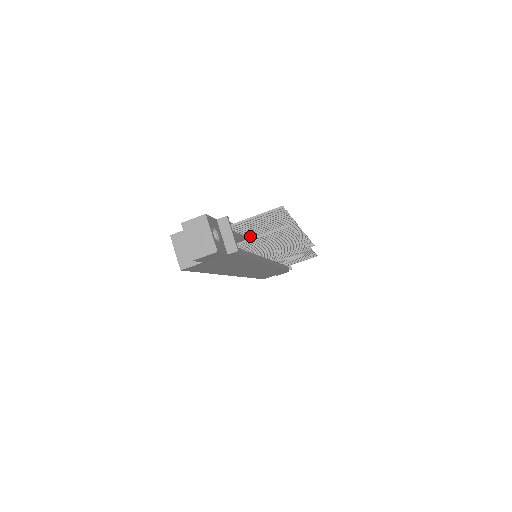
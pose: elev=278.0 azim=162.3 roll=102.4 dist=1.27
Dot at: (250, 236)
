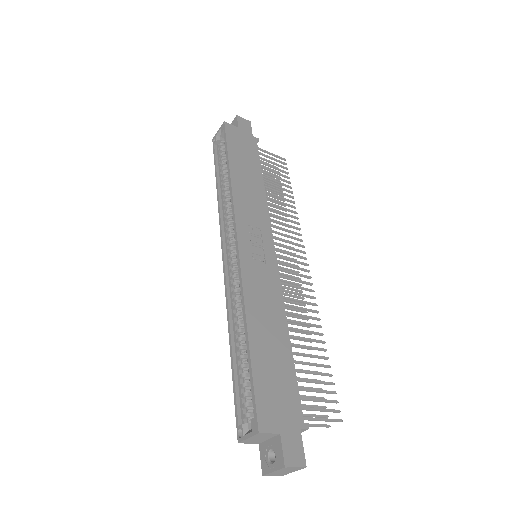
Dot at: occluded
